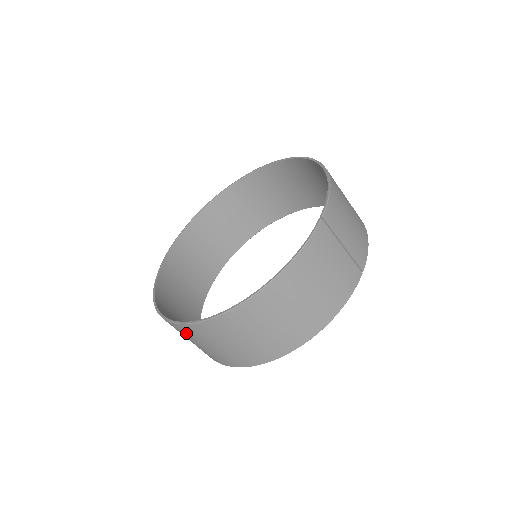
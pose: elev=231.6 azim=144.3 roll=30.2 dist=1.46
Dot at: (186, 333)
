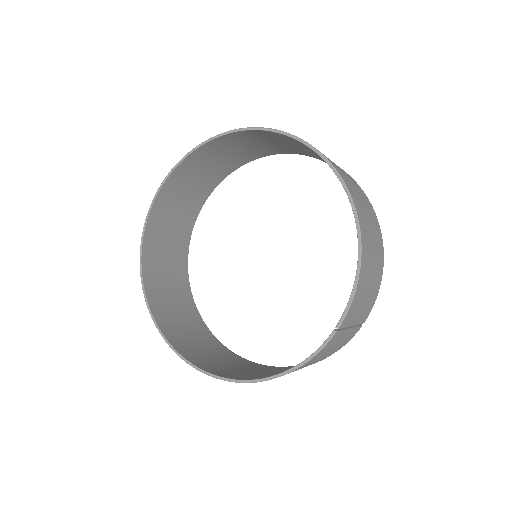
Dot at: (180, 345)
